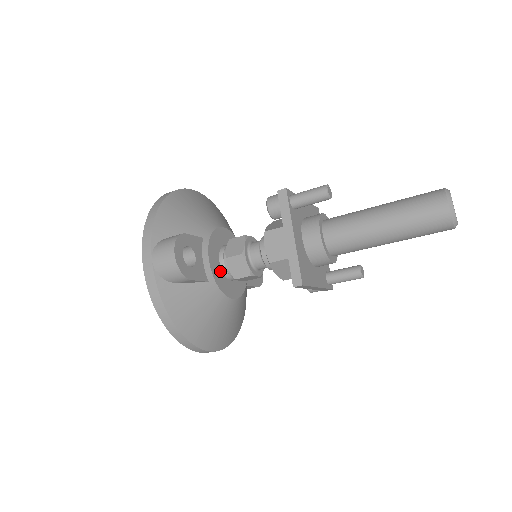
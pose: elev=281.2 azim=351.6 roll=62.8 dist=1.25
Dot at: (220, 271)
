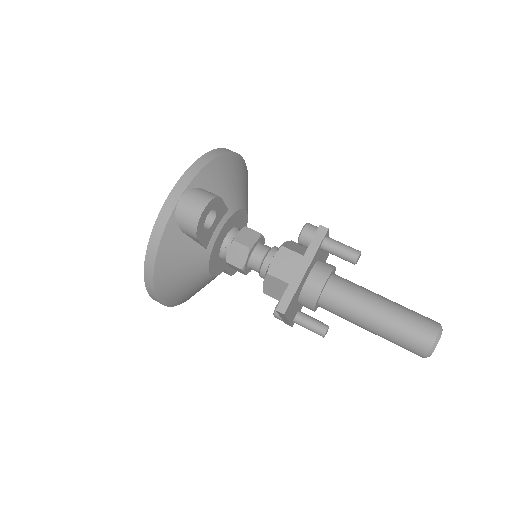
Dot at: (220, 246)
